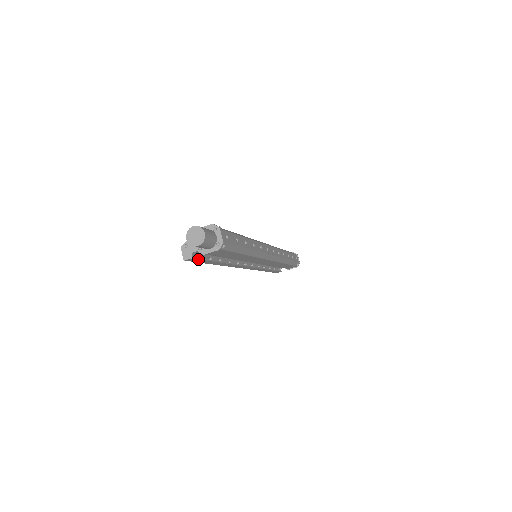
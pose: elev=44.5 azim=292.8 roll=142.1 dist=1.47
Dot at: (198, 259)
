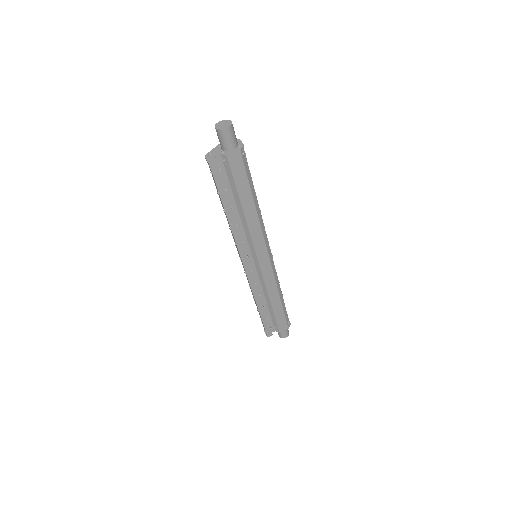
Dot at: (218, 171)
